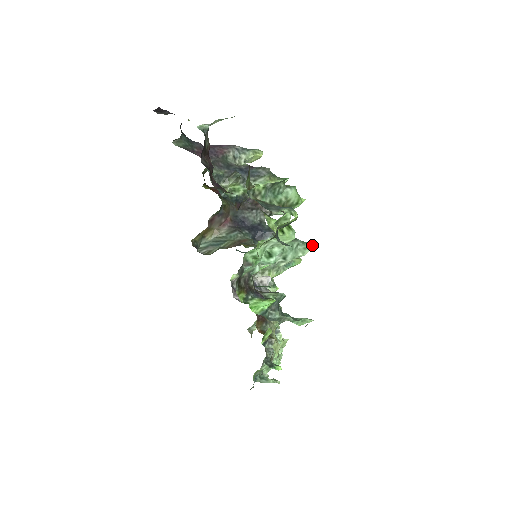
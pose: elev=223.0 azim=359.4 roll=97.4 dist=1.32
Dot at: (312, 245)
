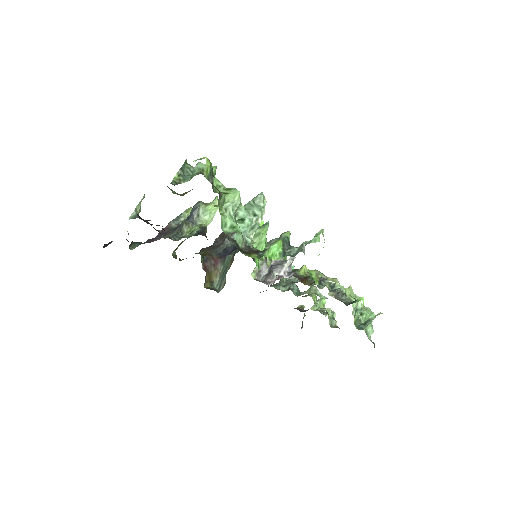
Dot at: (262, 193)
